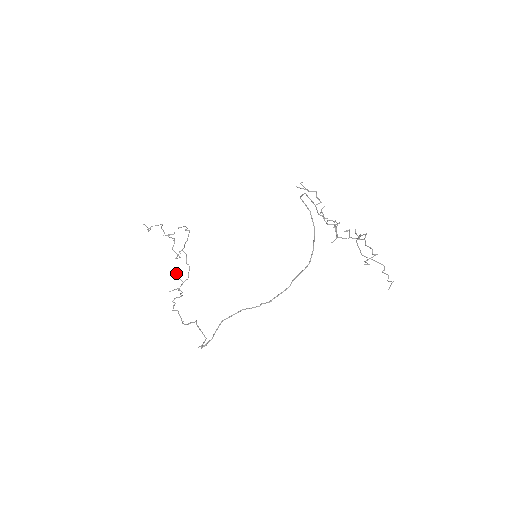
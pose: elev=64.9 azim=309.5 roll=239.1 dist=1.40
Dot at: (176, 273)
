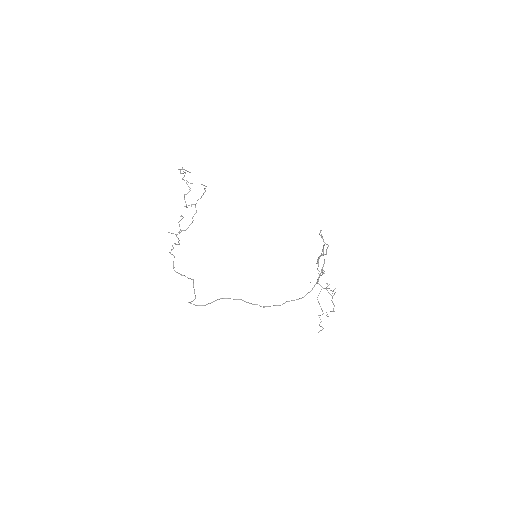
Dot at: (180, 220)
